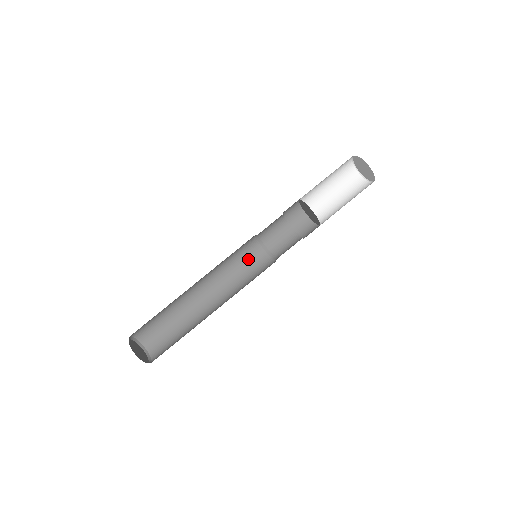
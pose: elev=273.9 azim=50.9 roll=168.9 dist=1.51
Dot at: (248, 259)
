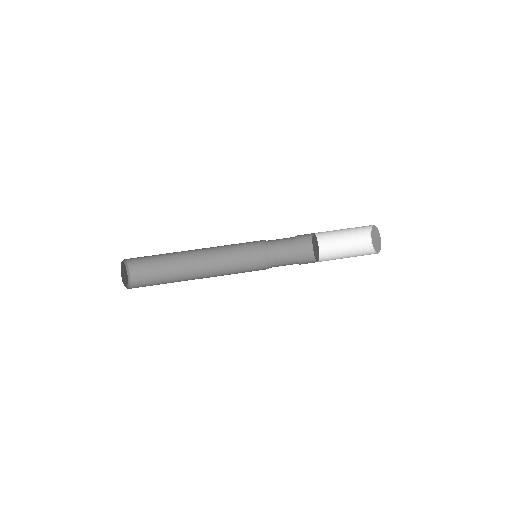
Dot at: (248, 251)
